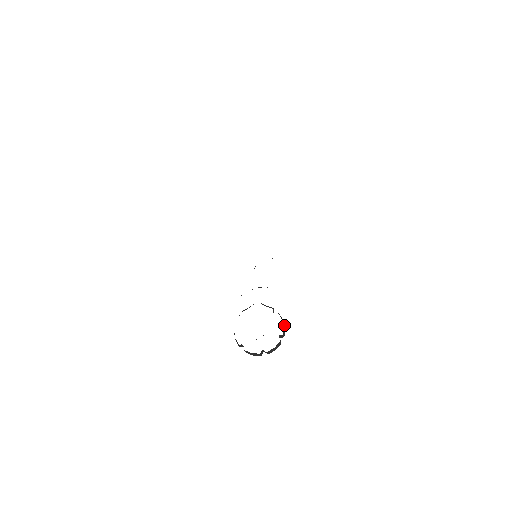
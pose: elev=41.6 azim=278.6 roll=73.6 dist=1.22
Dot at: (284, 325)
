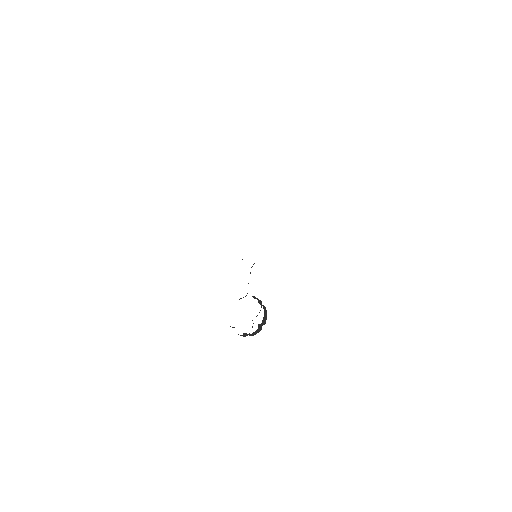
Dot at: (266, 316)
